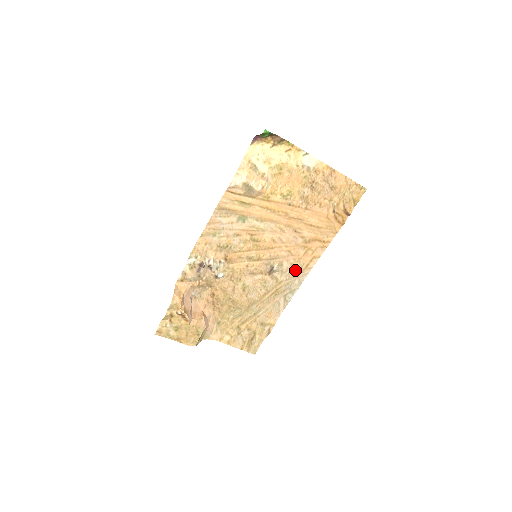
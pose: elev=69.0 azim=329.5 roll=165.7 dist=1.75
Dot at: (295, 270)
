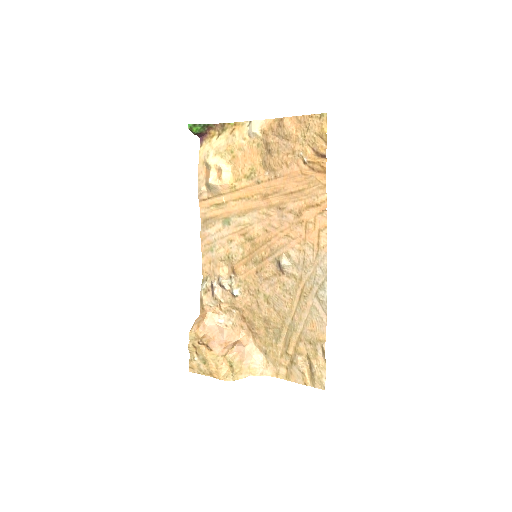
Dot at: (308, 257)
